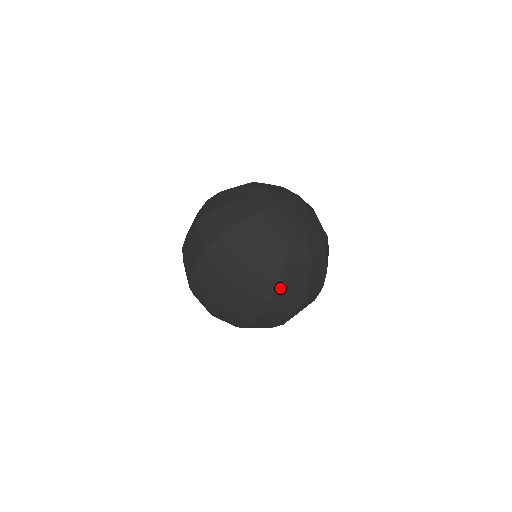
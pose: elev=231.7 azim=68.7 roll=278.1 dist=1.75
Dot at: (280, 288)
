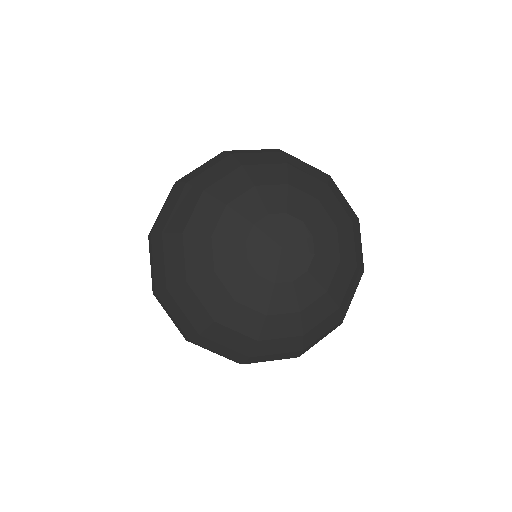
Dot at: occluded
